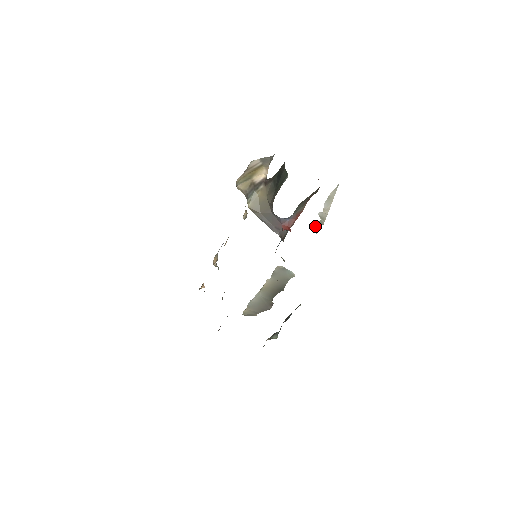
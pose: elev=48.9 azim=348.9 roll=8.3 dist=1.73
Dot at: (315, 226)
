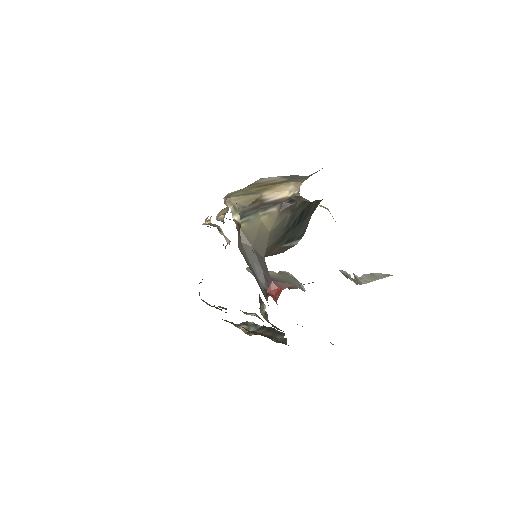
Dot at: (347, 275)
